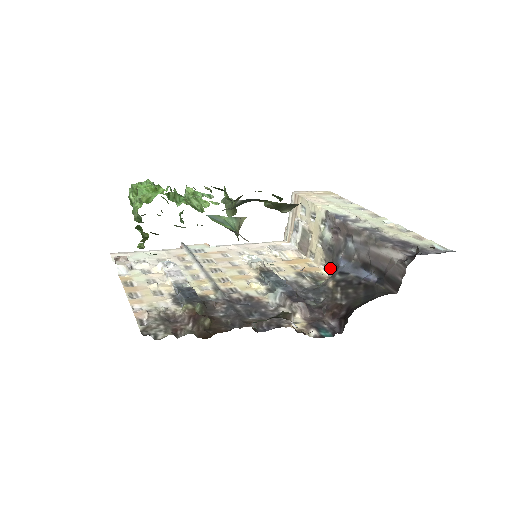
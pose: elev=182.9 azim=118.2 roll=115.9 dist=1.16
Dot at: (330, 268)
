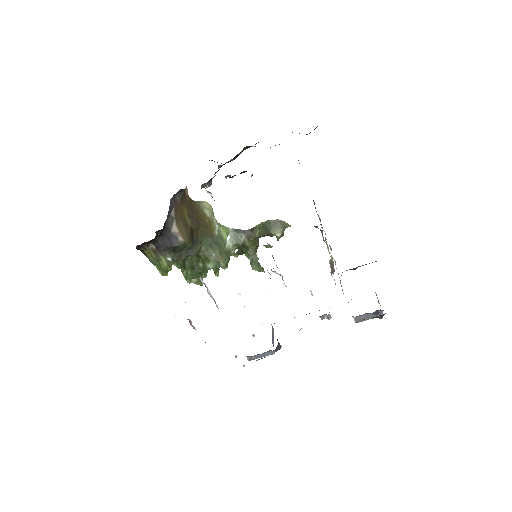
Dot at: occluded
